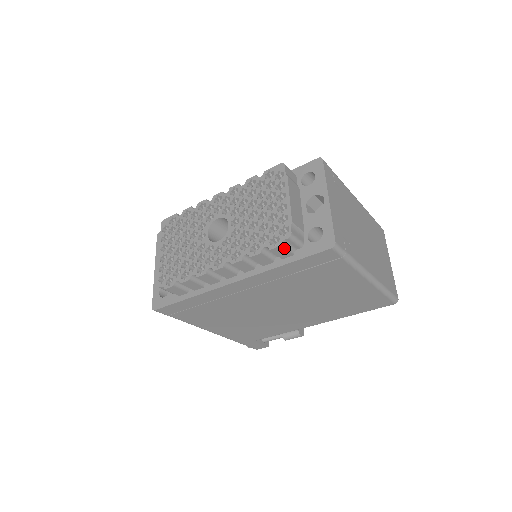
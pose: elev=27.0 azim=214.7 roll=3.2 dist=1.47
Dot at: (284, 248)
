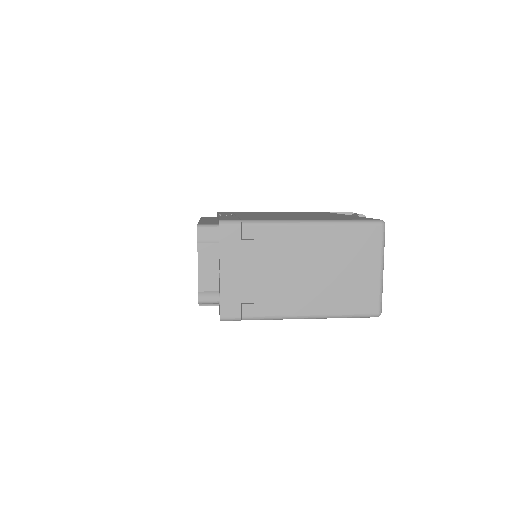
Dot at: occluded
